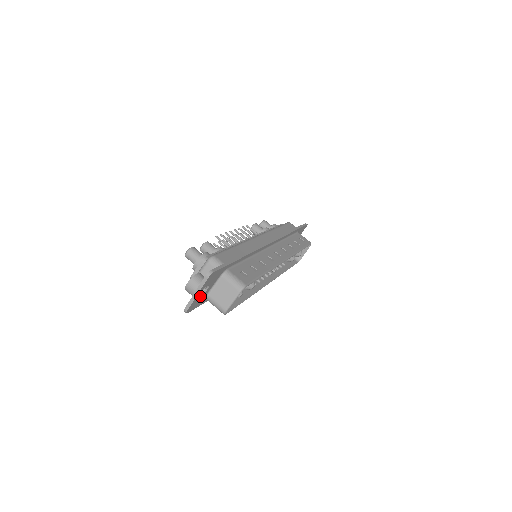
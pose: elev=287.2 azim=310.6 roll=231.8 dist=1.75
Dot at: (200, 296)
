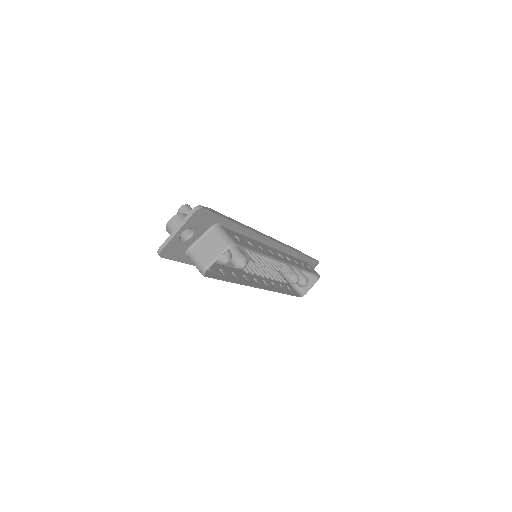
Dot at: (181, 240)
